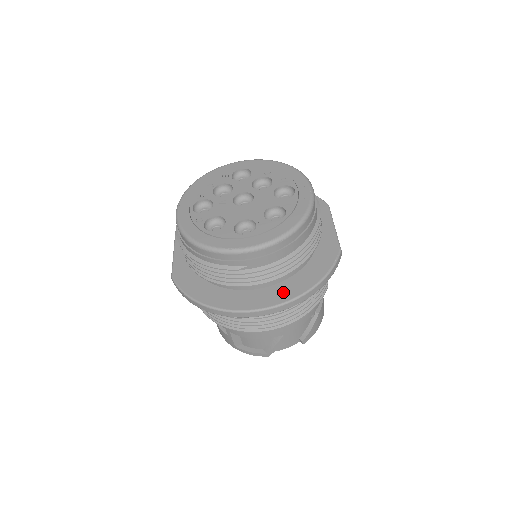
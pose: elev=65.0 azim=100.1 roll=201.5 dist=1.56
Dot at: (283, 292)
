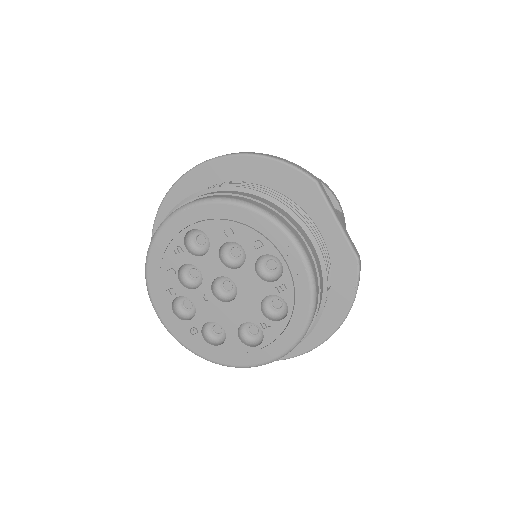
Dot at: (315, 332)
